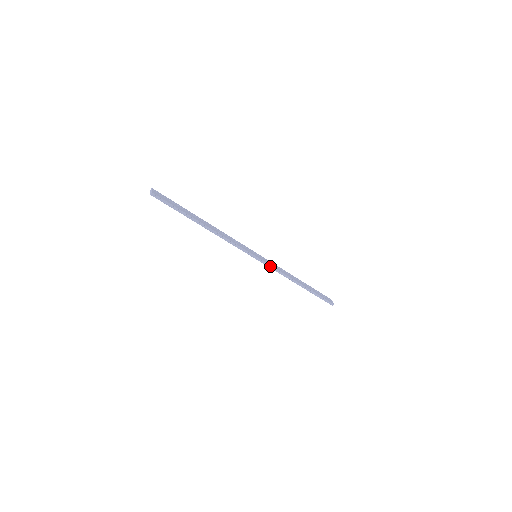
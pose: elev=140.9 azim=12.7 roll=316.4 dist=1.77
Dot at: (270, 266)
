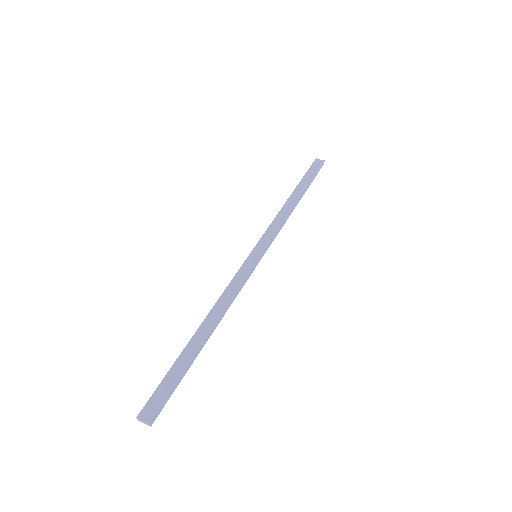
Dot at: (272, 239)
